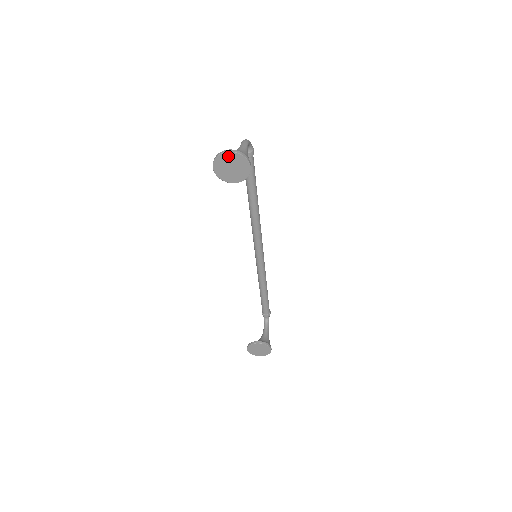
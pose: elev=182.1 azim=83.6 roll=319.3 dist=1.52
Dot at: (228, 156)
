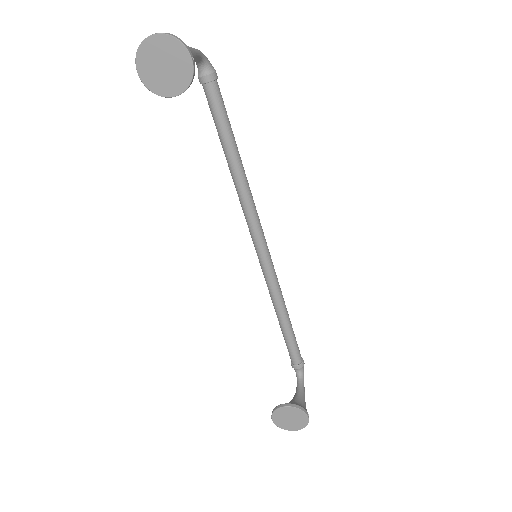
Dot at: (153, 44)
